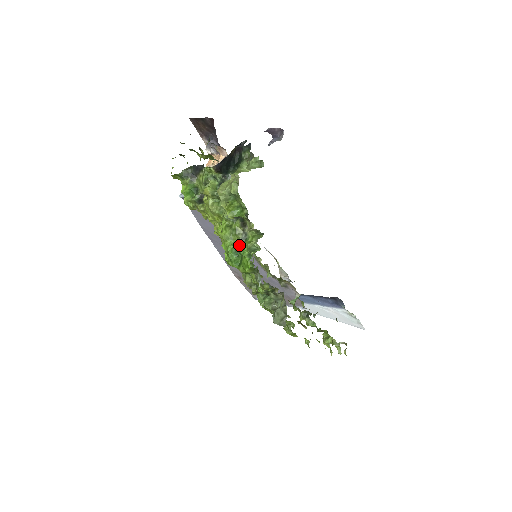
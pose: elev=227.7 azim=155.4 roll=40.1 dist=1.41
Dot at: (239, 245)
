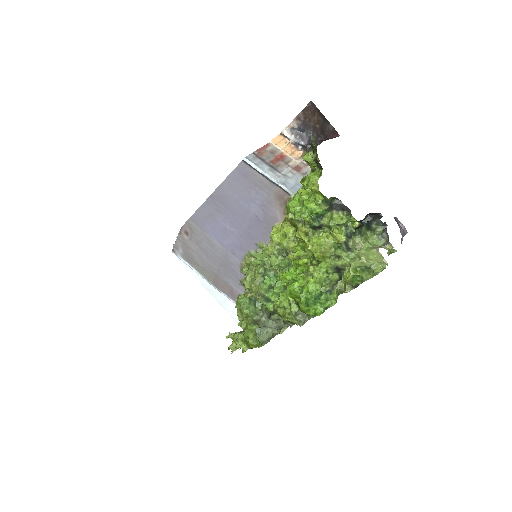
Dot at: (324, 294)
